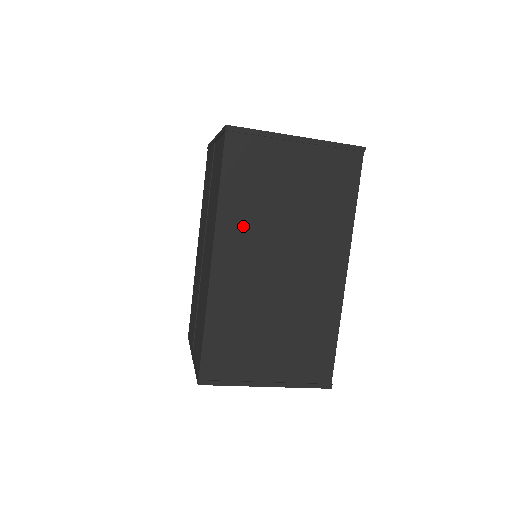
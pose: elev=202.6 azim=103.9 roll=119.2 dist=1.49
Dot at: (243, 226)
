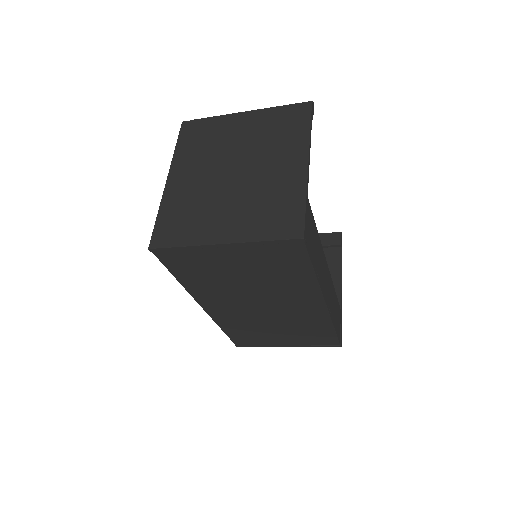
Dot at: (213, 293)
